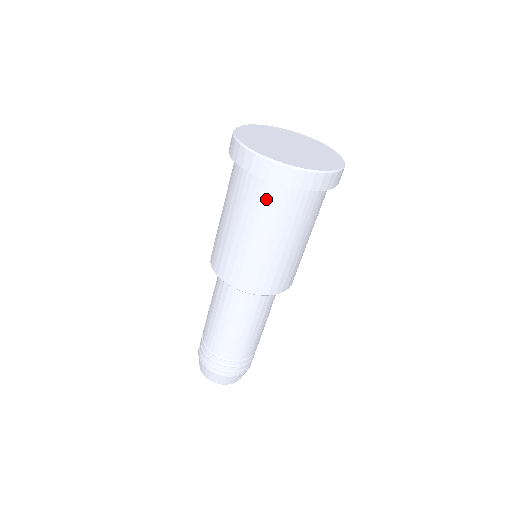
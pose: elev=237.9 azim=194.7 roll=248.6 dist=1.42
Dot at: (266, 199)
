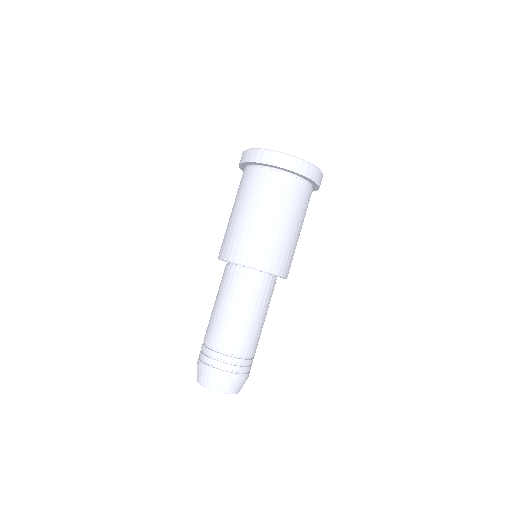
Dot at: (255, 180)
